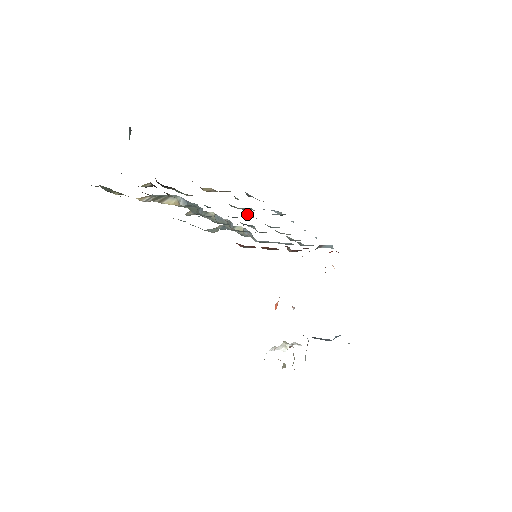
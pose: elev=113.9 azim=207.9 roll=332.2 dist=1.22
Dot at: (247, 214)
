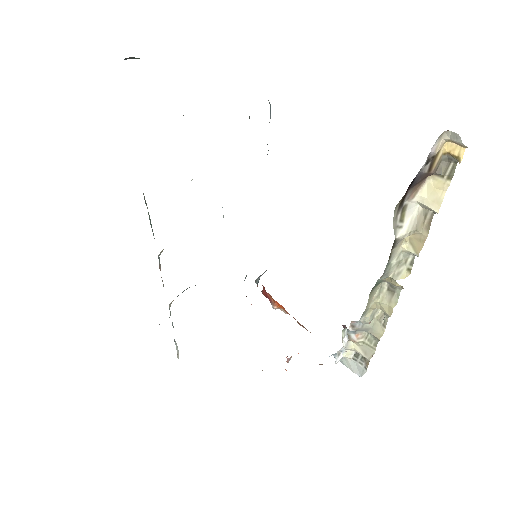
Dot at: occluded
